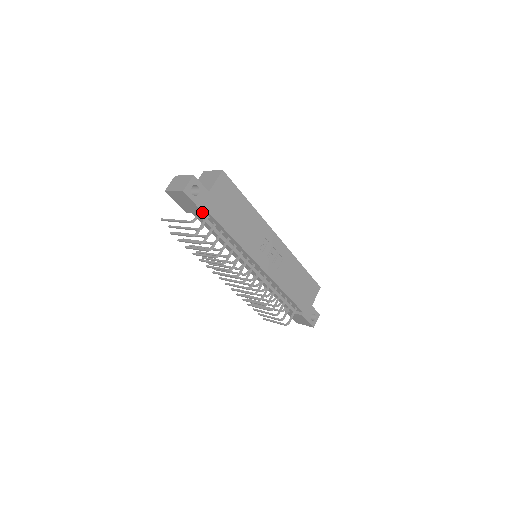
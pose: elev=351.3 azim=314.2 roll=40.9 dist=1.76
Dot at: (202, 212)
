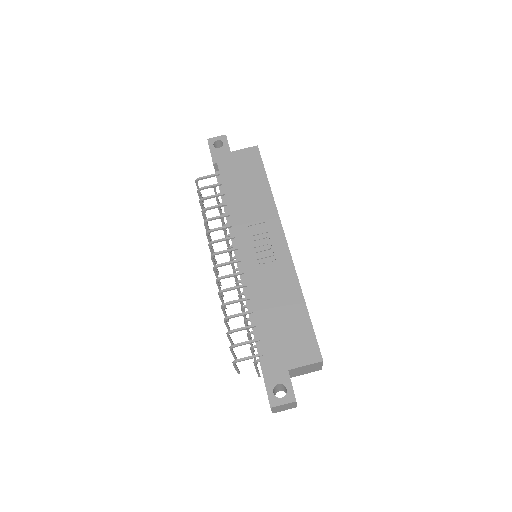
Dot at: (213, 162)
